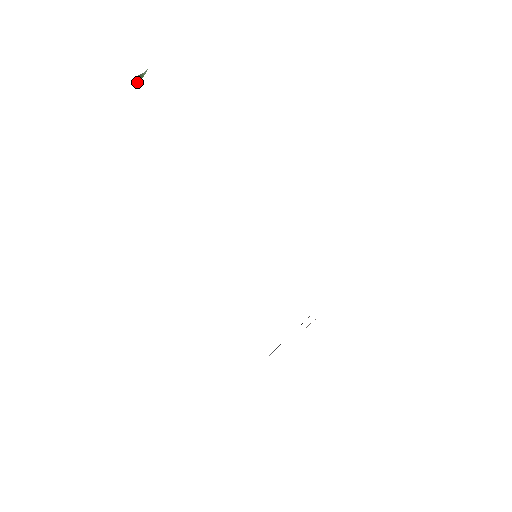
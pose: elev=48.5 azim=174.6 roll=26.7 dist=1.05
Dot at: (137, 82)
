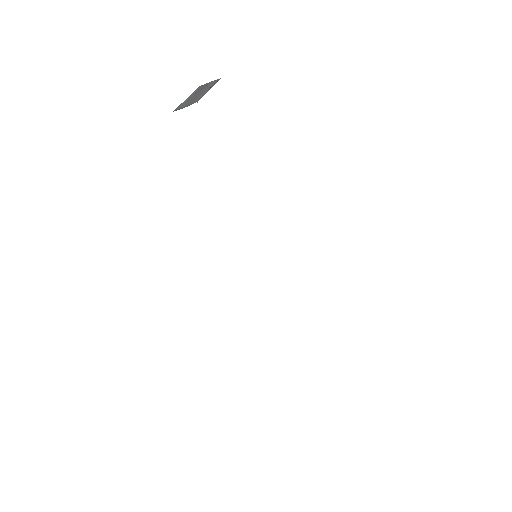
Dot at: occluded
